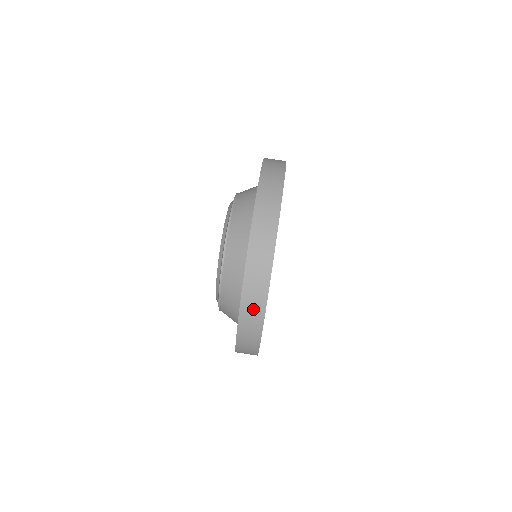
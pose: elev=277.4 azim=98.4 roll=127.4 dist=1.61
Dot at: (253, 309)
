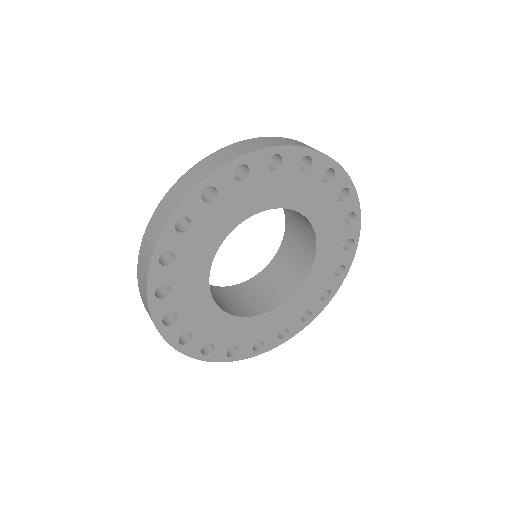
Dot at: (169, 204)
